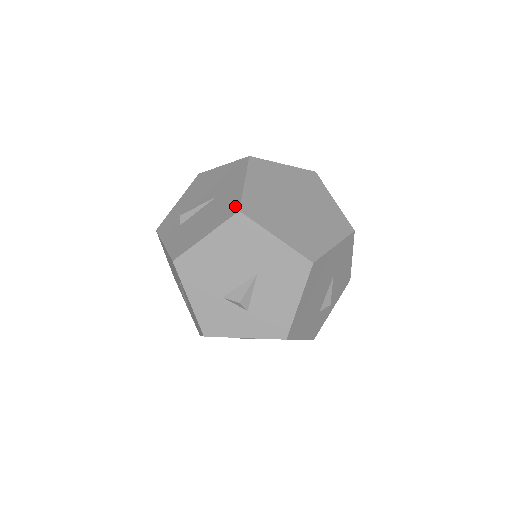
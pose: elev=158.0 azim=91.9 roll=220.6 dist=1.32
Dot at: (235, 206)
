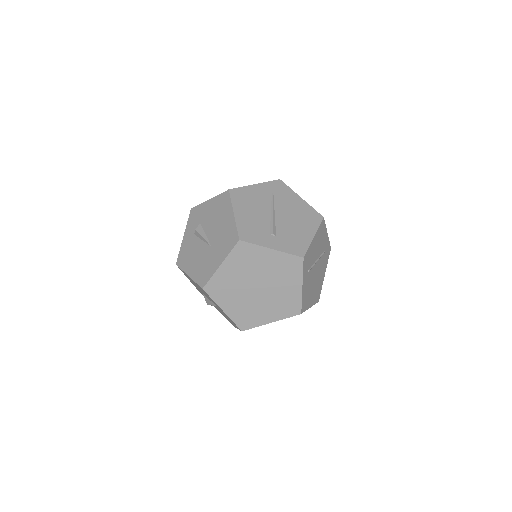
Dot at: (205, 280)
